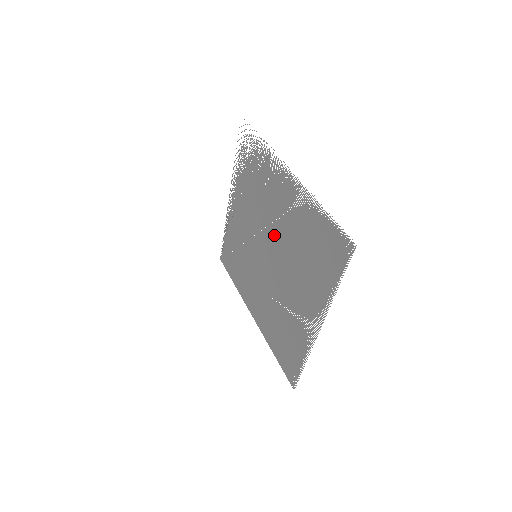
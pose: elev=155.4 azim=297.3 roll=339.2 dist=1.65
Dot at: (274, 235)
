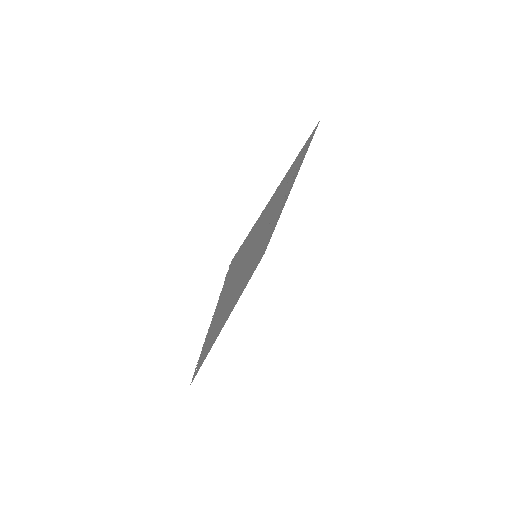
Dot at: occluded
